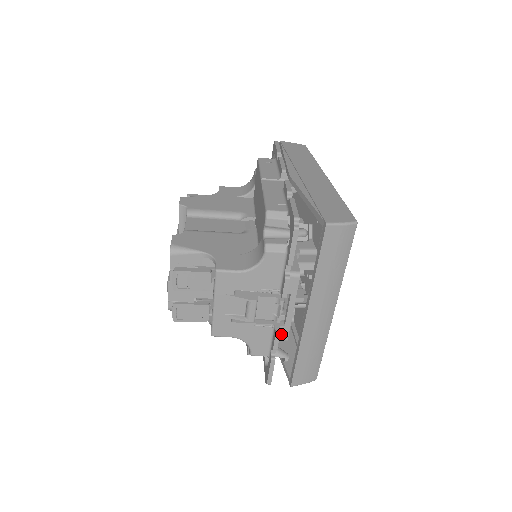
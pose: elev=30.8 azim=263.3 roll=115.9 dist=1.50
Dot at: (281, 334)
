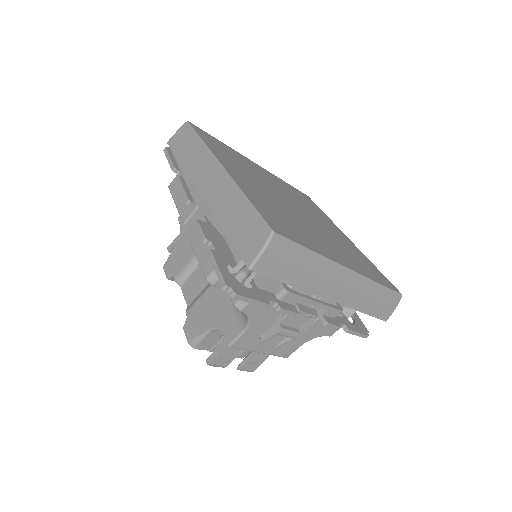
Dot at: (331, 314)
